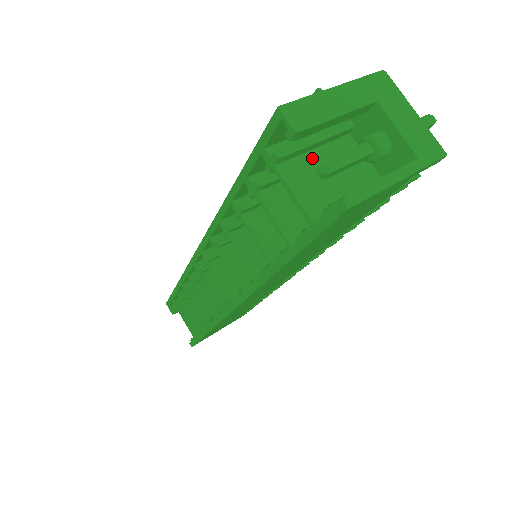
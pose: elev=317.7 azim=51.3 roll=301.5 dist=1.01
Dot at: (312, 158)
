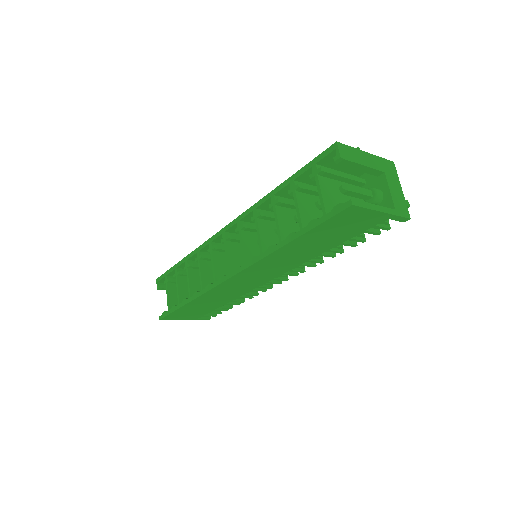
Dot at: (337, 184)
